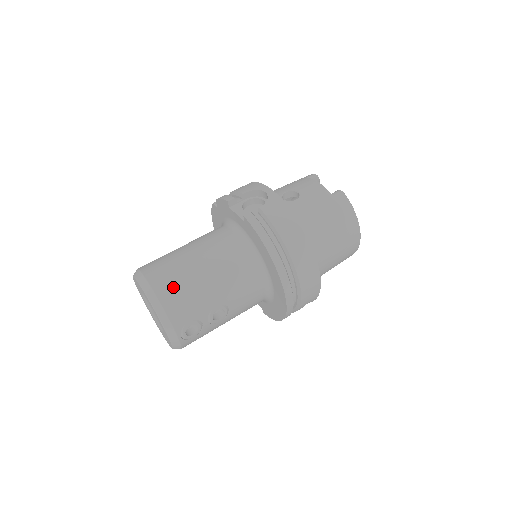
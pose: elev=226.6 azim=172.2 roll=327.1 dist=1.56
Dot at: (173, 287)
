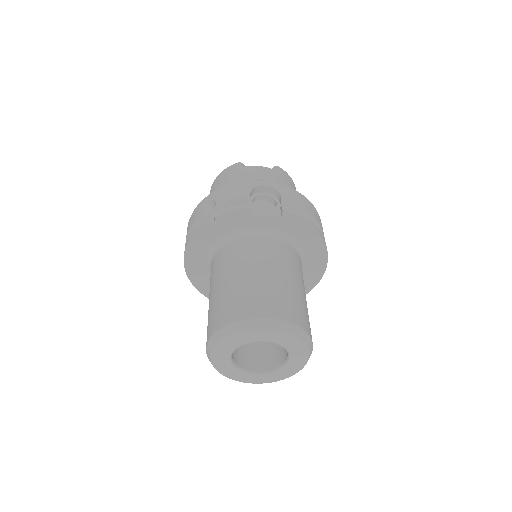
Dot at: (292, 308)
